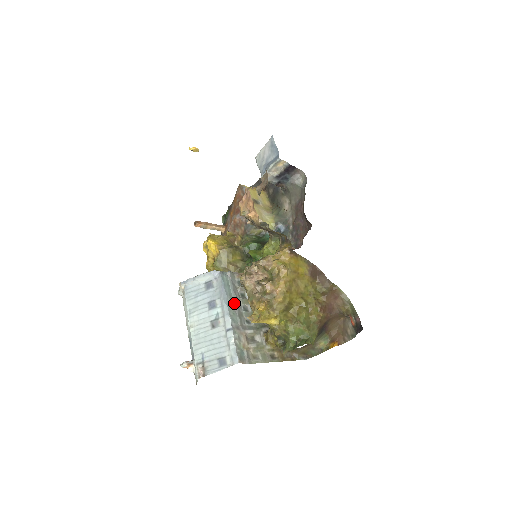
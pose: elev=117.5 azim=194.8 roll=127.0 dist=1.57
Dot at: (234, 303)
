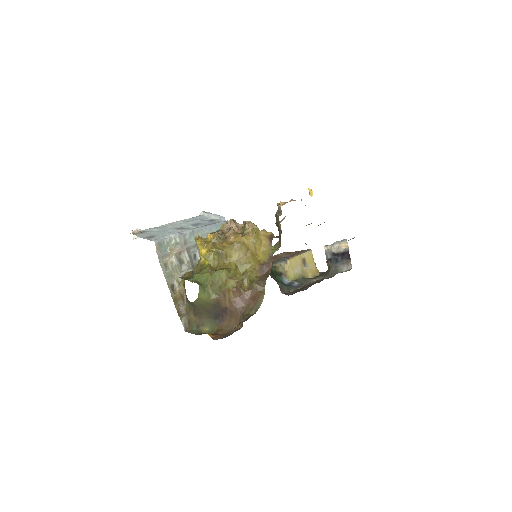
Dot at: occluded
